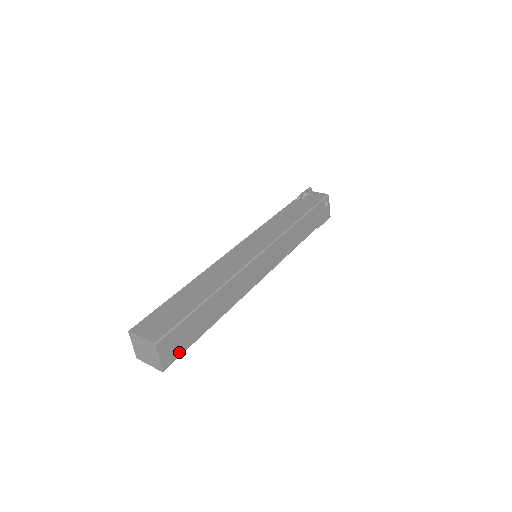
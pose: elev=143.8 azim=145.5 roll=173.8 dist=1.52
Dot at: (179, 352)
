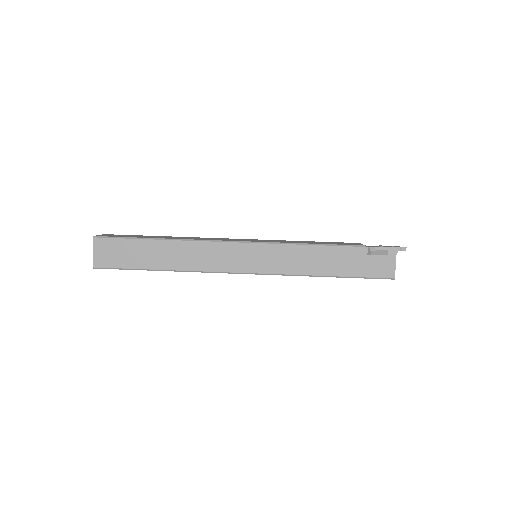
Dot at: occluded
